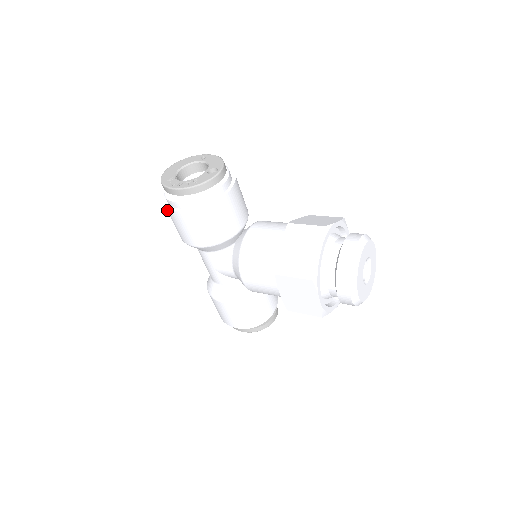
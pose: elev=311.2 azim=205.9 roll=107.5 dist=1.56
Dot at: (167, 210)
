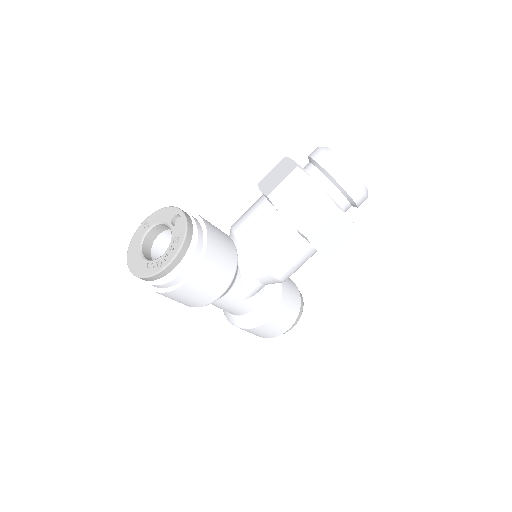
Dot at: (173, 294)
